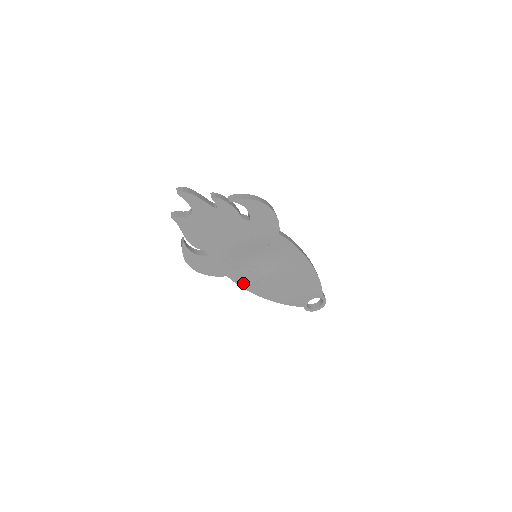
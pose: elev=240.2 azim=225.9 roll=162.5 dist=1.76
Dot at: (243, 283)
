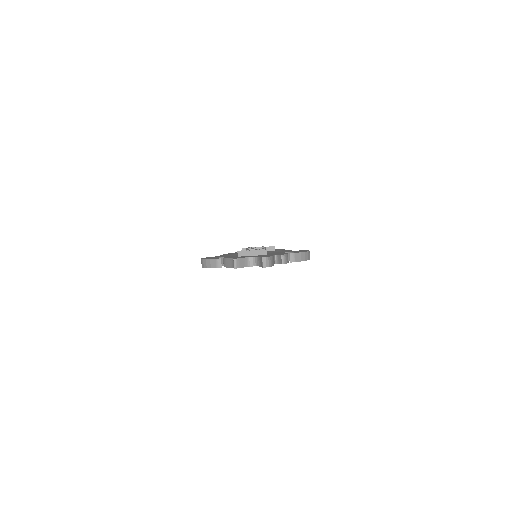
Dot at: occluded
